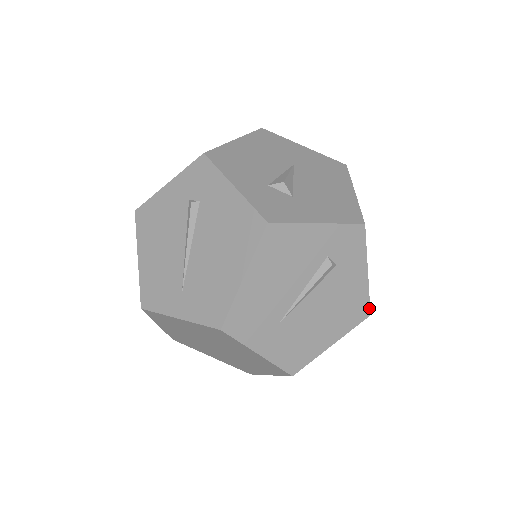
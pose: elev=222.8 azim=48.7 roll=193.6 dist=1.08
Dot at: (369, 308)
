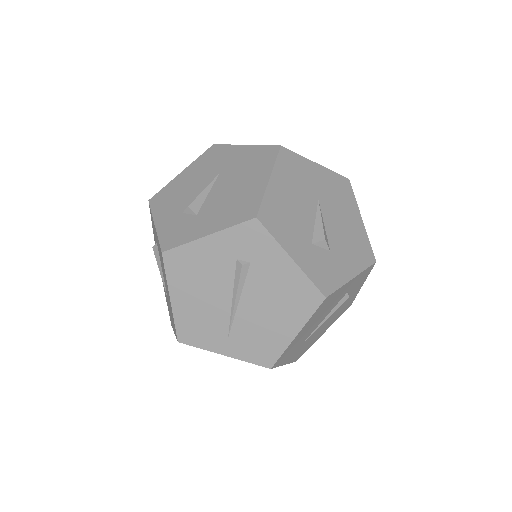
Dot at: (352, 302)
